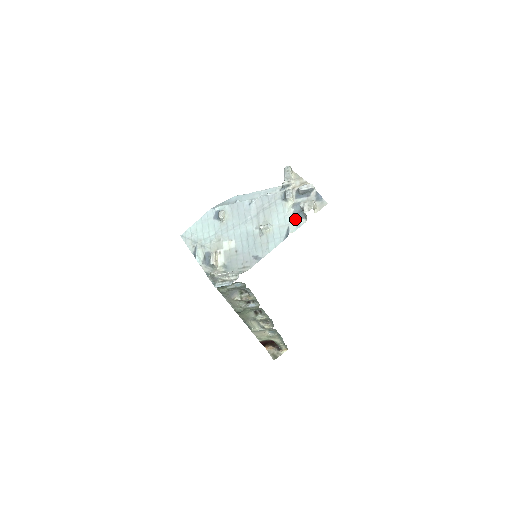
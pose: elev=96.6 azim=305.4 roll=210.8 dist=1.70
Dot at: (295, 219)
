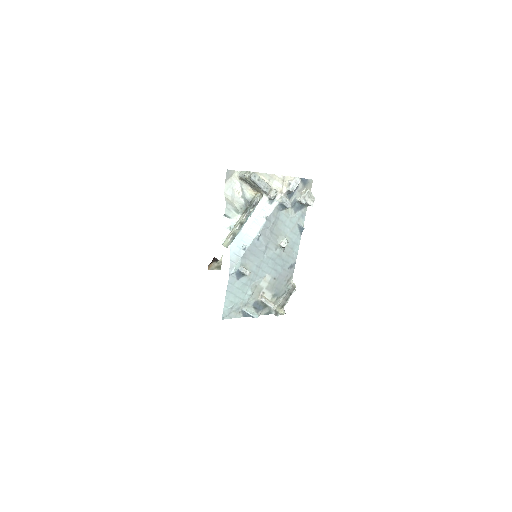
Dot at: (299, 214)
